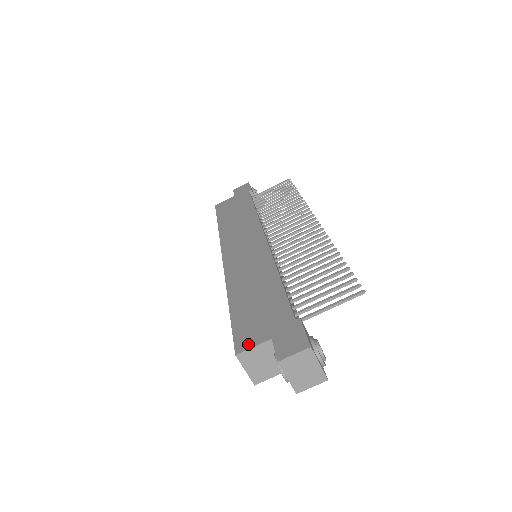
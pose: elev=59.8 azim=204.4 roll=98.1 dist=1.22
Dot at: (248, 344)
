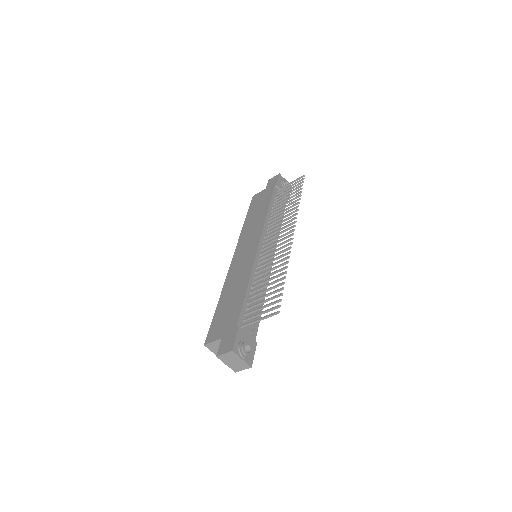
Dot at: (211, 339)
